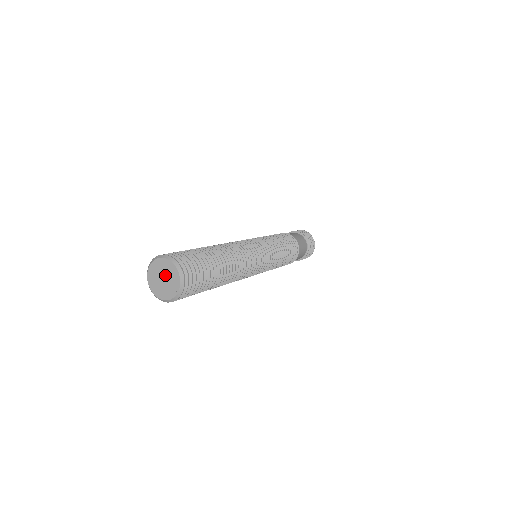
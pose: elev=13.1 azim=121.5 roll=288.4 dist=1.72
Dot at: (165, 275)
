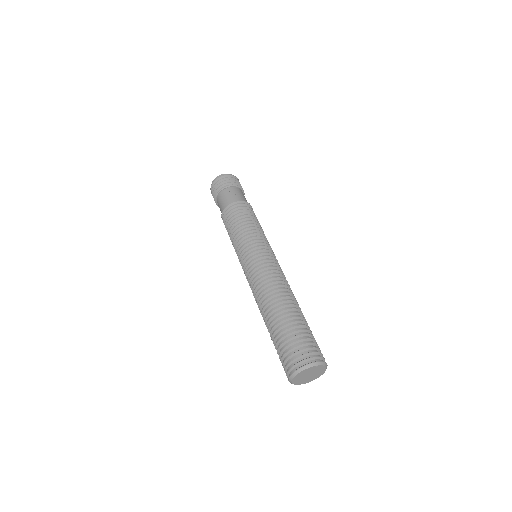
Dot at: (312, 373)
